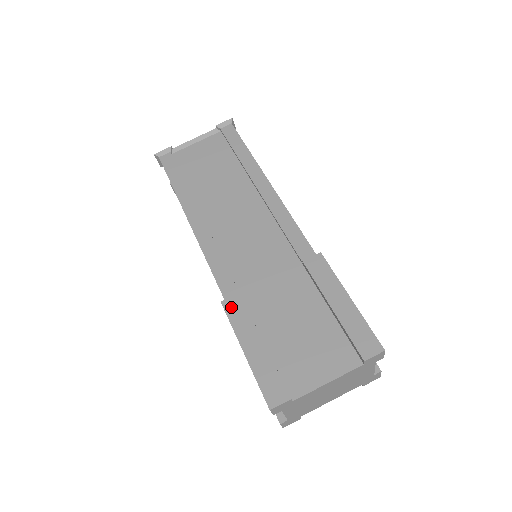
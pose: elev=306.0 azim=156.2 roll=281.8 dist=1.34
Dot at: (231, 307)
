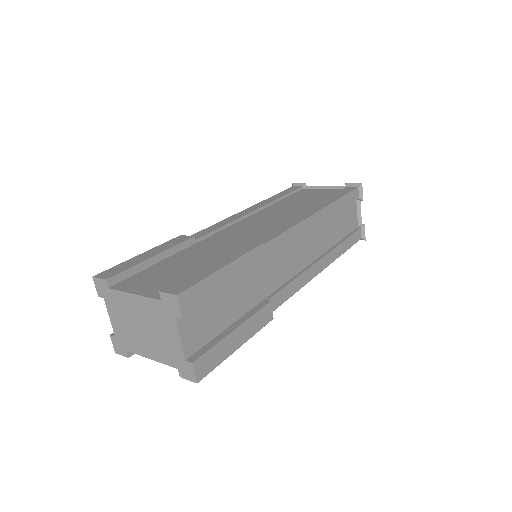
Dot at: (178, 238)
